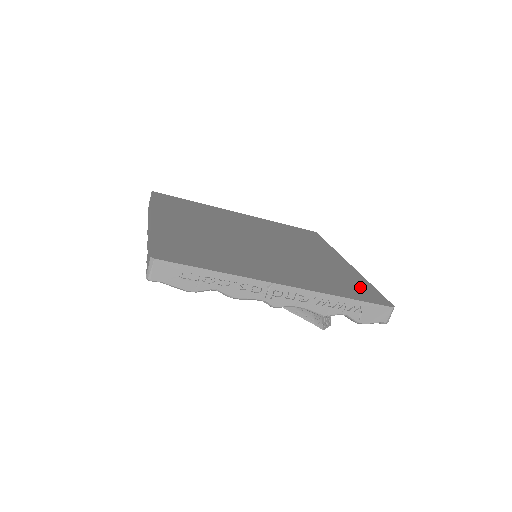
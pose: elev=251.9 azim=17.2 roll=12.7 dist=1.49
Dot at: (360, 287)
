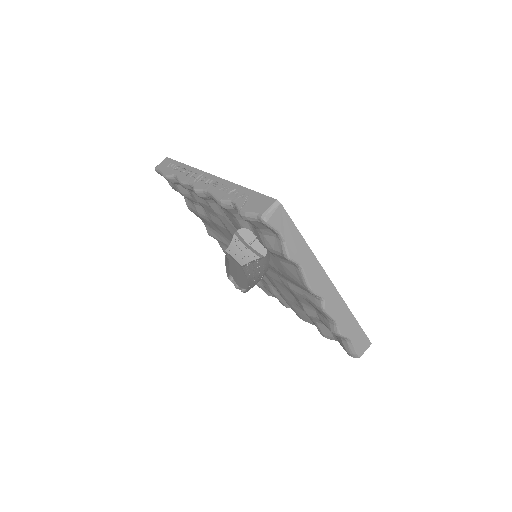
Dot at: occluded
